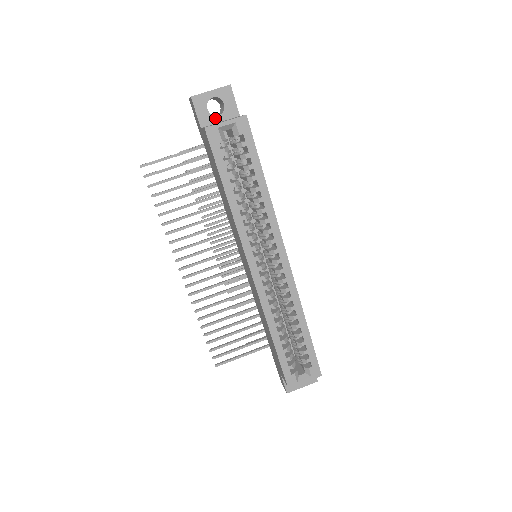
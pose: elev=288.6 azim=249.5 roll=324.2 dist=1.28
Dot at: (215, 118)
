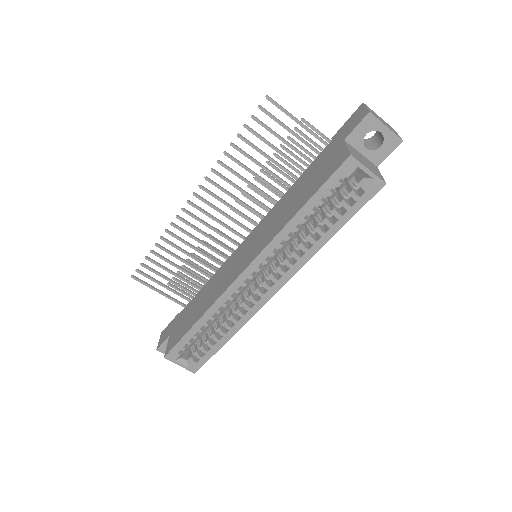
Dot at: (362, 147)
